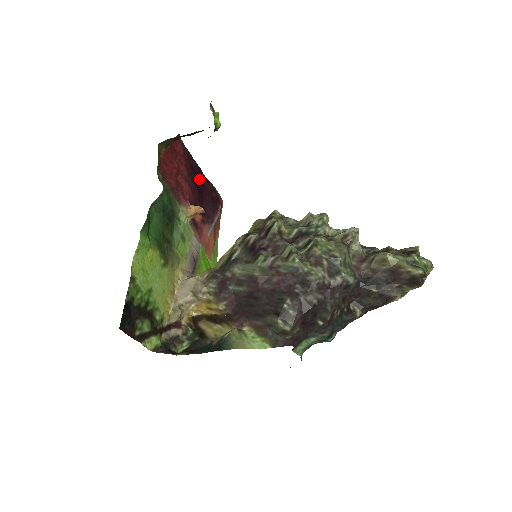
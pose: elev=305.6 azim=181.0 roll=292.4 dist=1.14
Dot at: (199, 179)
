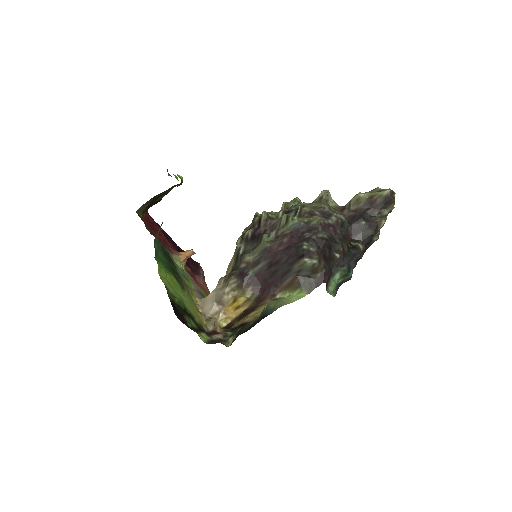
Dot at: occluded
